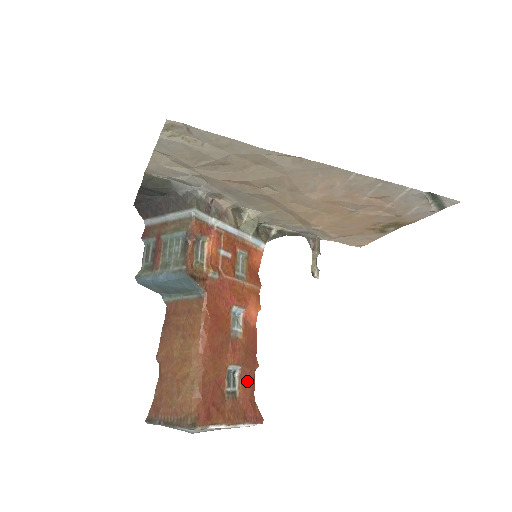
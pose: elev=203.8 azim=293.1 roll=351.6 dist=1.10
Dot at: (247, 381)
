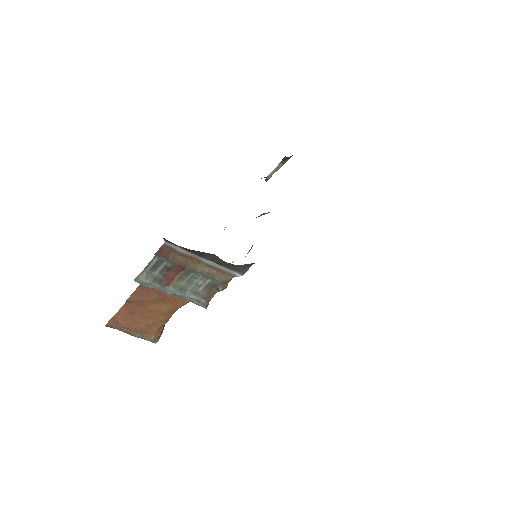
Dot at: occluded
